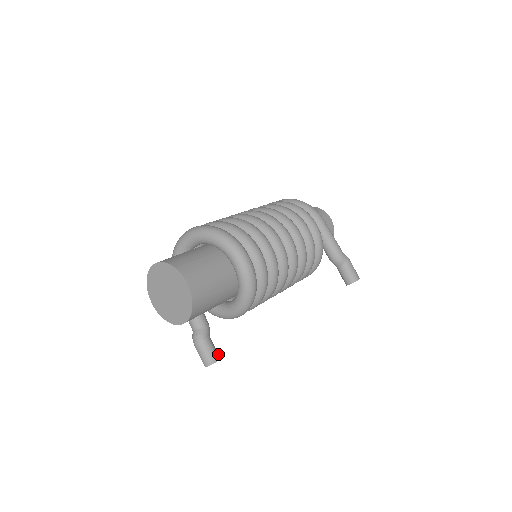
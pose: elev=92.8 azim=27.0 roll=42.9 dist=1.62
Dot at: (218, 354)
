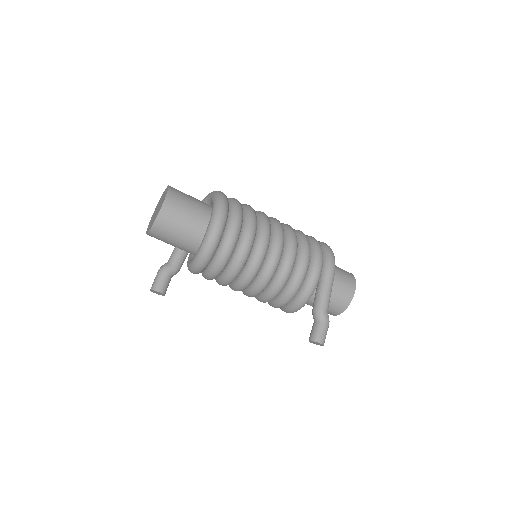
Dot at: (165, 290)
